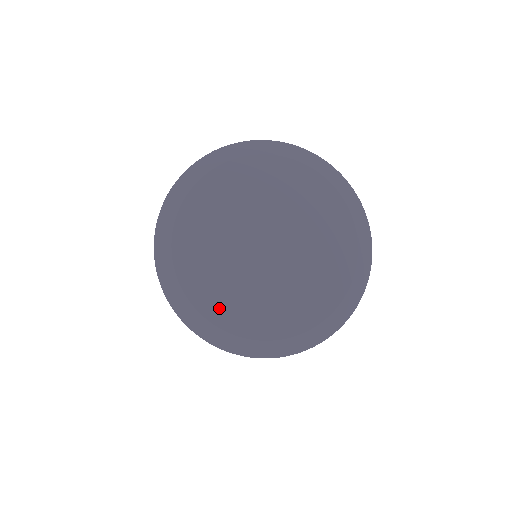
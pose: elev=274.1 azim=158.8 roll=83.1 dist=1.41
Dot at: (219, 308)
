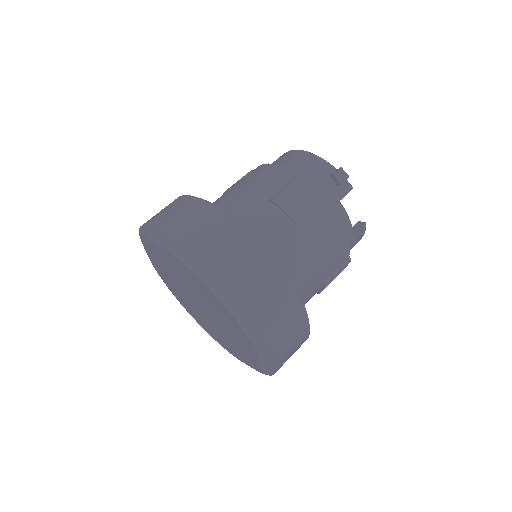
Dot at: (191, 313)
